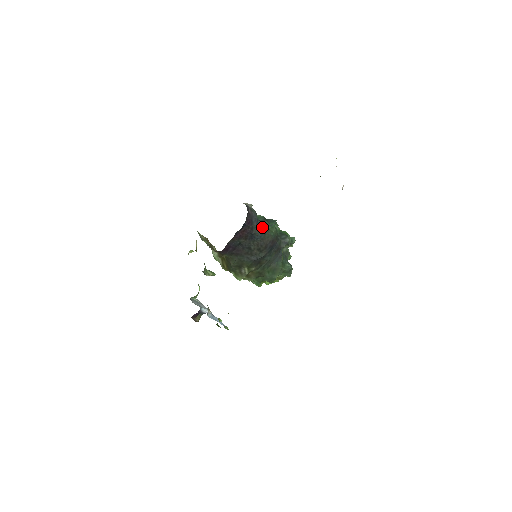
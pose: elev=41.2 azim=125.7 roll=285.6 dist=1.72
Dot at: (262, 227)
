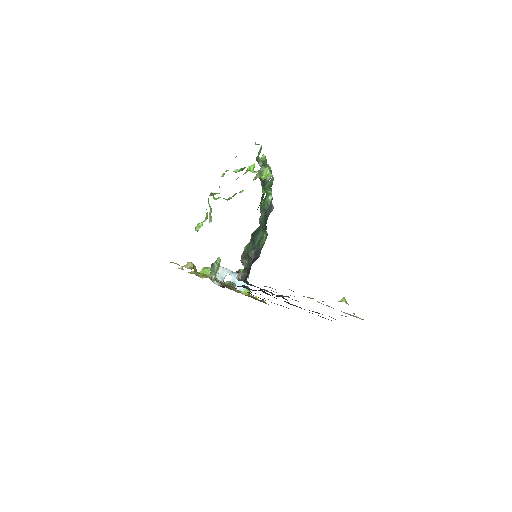
Dot at: (257, 258)
